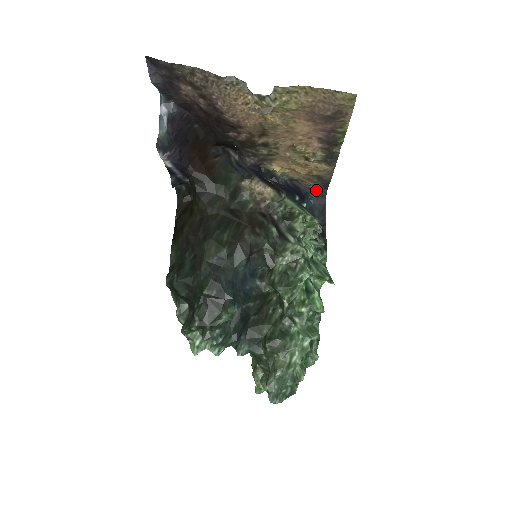
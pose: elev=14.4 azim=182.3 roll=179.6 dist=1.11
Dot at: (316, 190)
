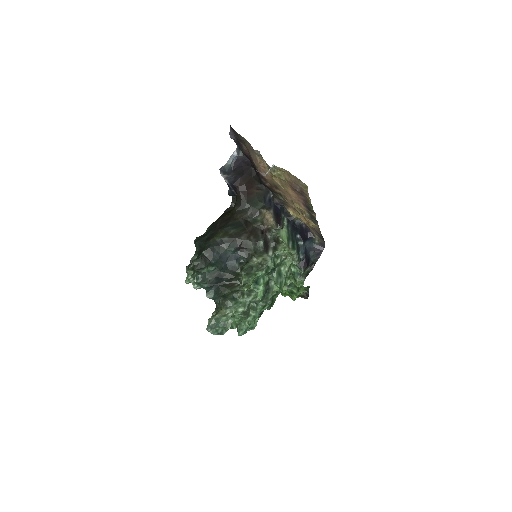
Dot at: (318, 239)
